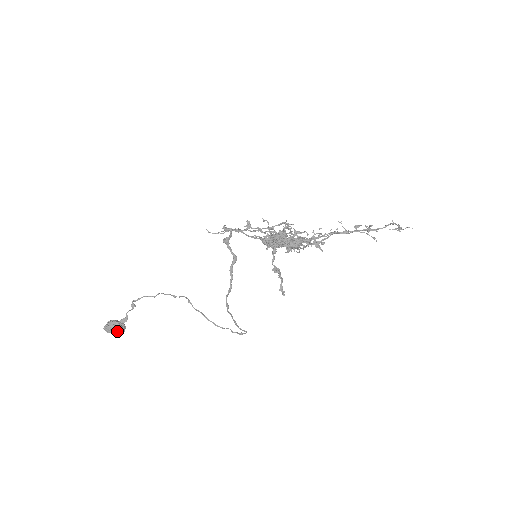
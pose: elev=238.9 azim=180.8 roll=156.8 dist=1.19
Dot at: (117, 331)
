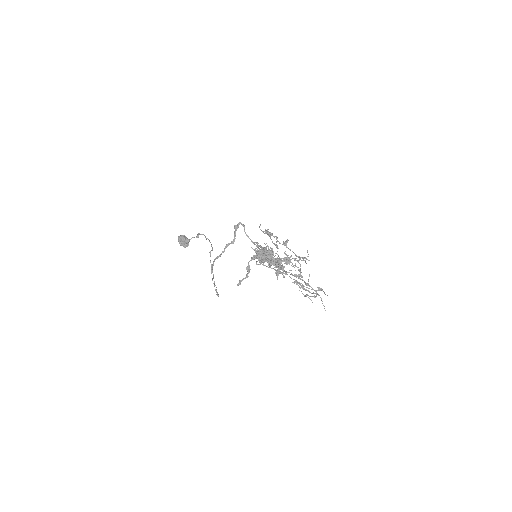
Dot at: (182, 243)
